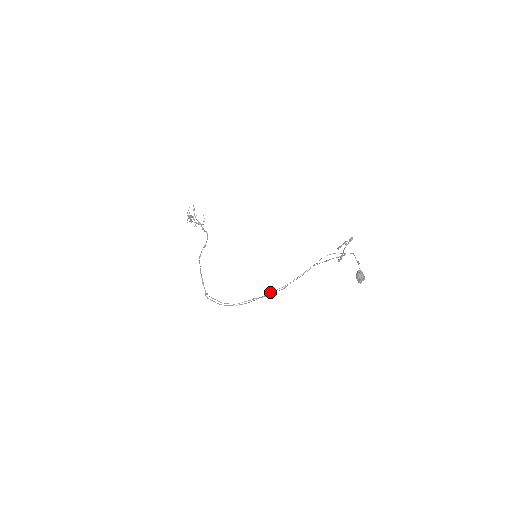
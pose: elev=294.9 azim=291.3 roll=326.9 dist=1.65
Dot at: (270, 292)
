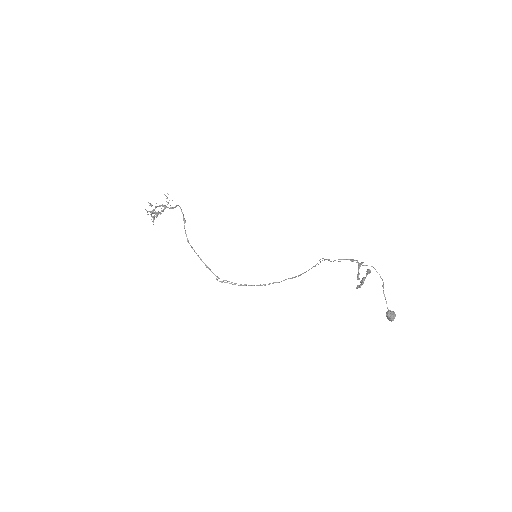
Dot at: (286, 279)
